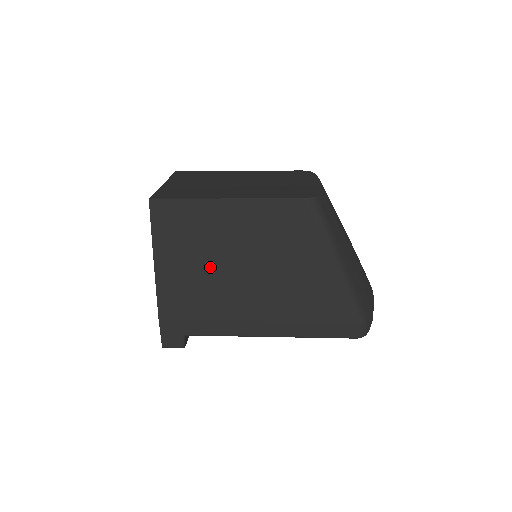
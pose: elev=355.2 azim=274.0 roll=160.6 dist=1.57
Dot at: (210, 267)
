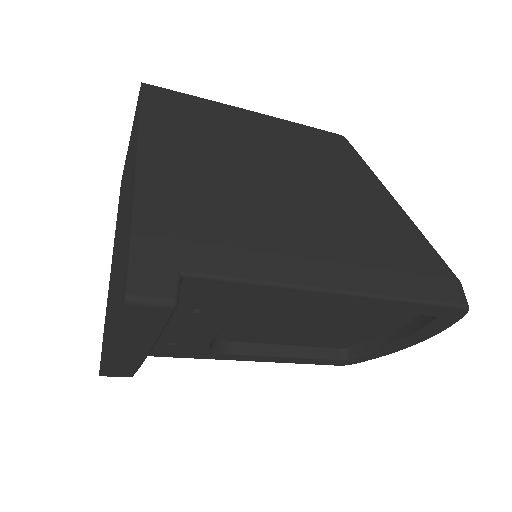
Dot at: (233, 171)
